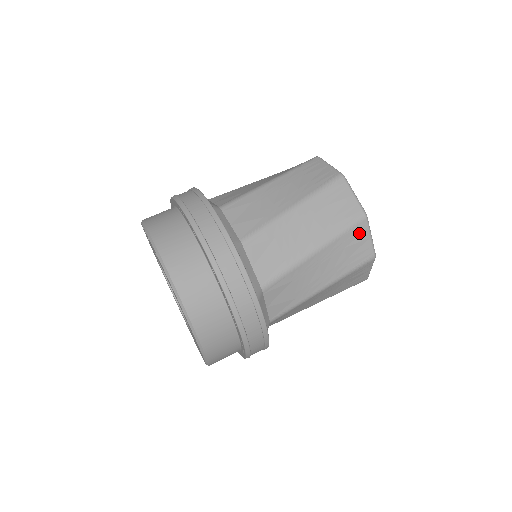
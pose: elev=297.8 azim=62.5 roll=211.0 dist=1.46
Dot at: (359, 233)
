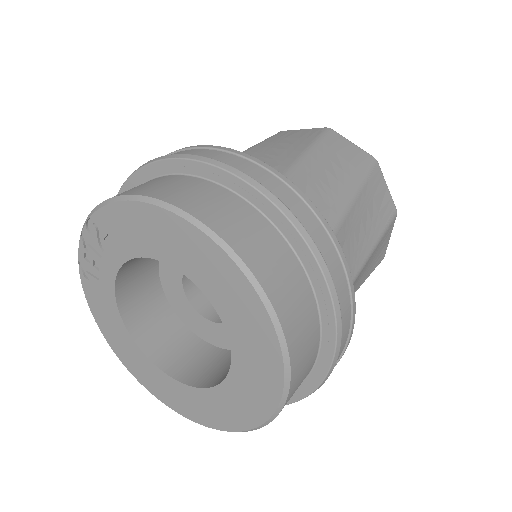
Dot at: (337, 140)
